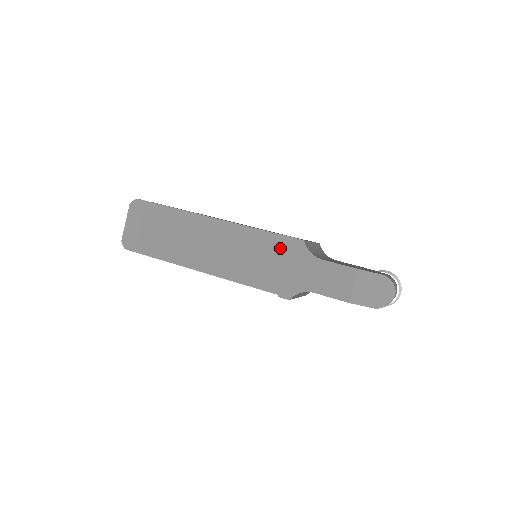
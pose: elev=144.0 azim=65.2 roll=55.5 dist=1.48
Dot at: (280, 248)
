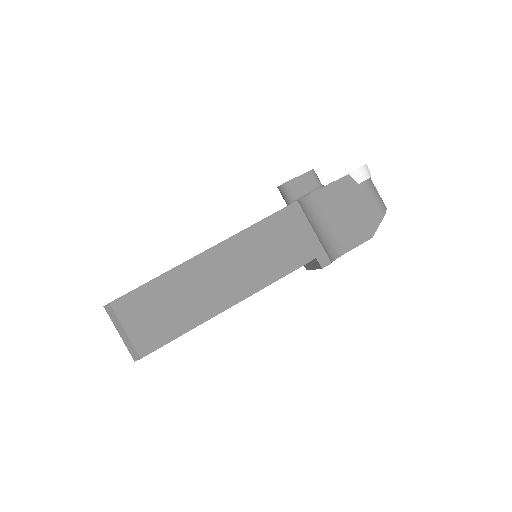
Dot at: occluded
